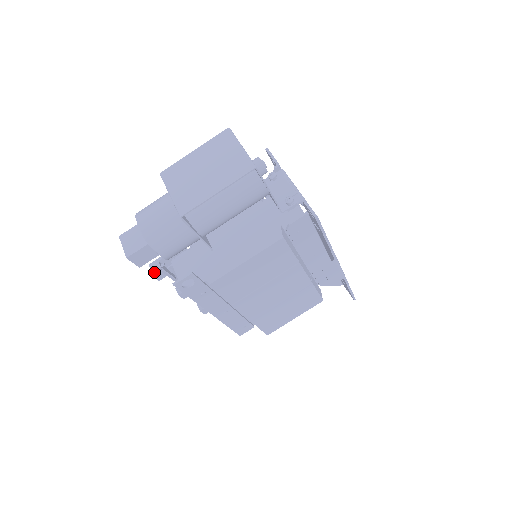
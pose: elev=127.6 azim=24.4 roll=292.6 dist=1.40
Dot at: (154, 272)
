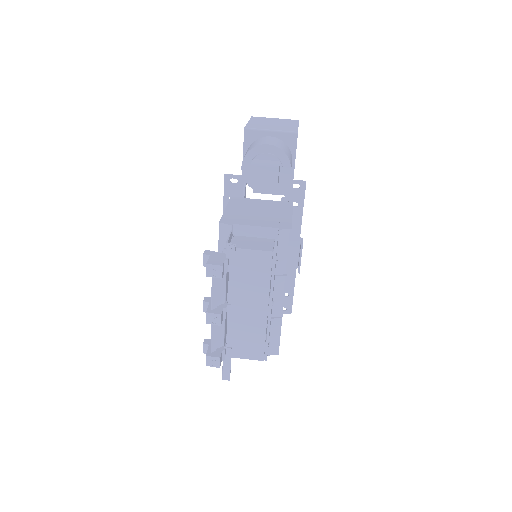
Dot at: (220, 263)
